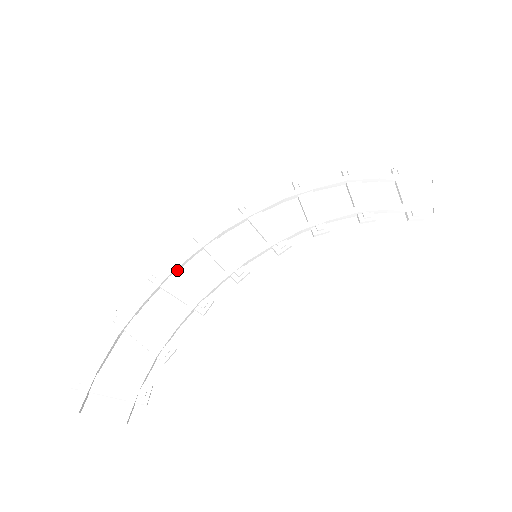
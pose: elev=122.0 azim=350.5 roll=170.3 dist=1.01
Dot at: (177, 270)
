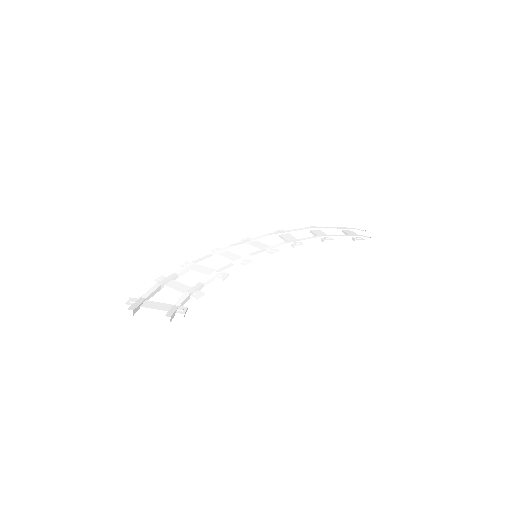
Dot at: (201, 264)
